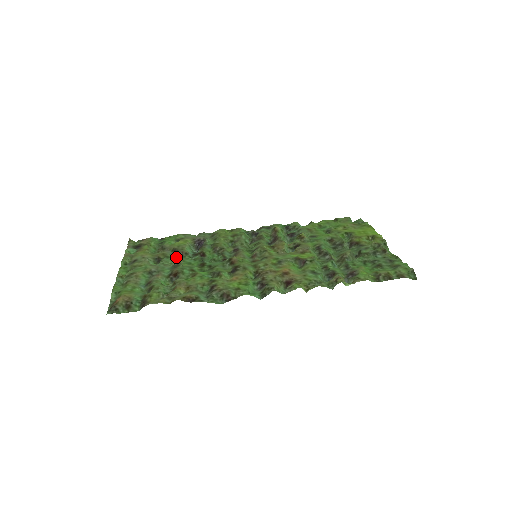
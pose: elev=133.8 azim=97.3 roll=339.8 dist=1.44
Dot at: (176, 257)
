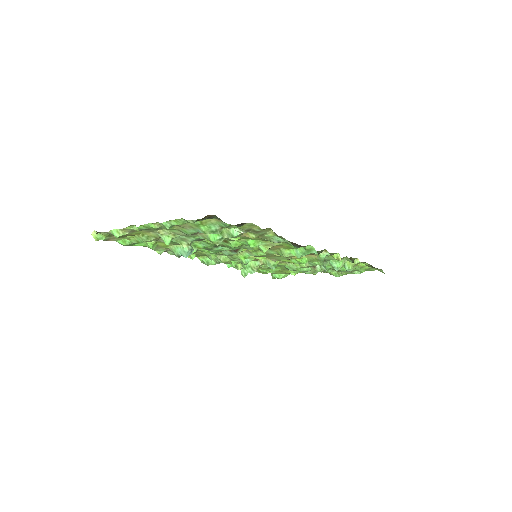
Dot at: occluded
